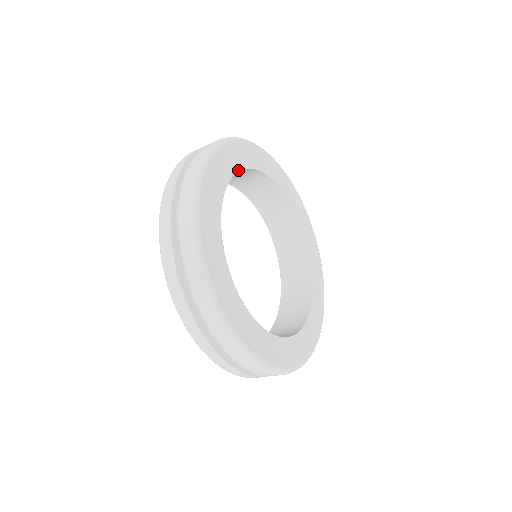
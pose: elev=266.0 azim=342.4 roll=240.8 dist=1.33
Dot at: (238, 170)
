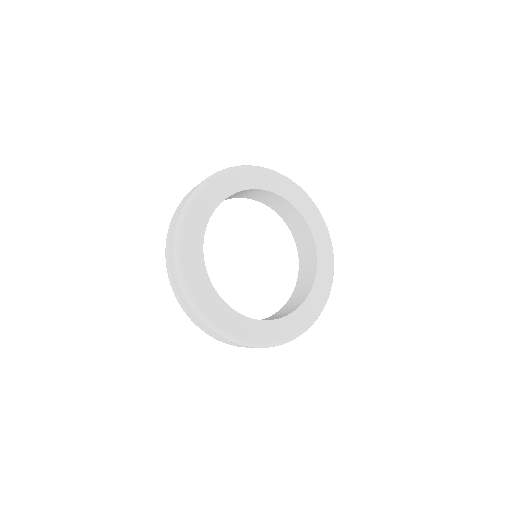
Dot at: (216, 207)
